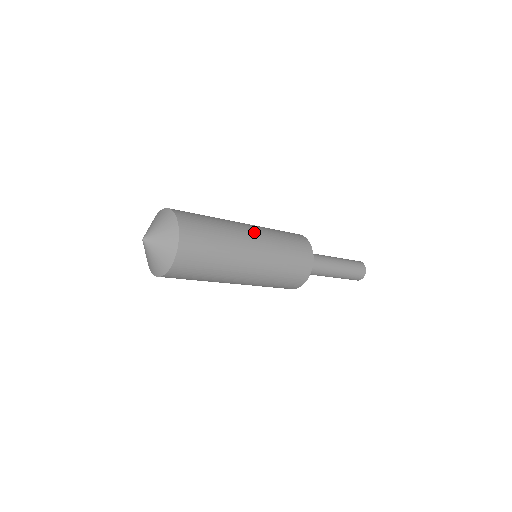
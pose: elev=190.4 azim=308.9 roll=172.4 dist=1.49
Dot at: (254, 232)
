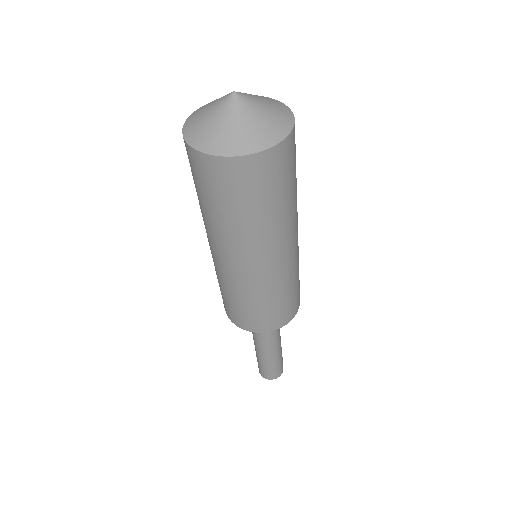
Dot at: occluded
